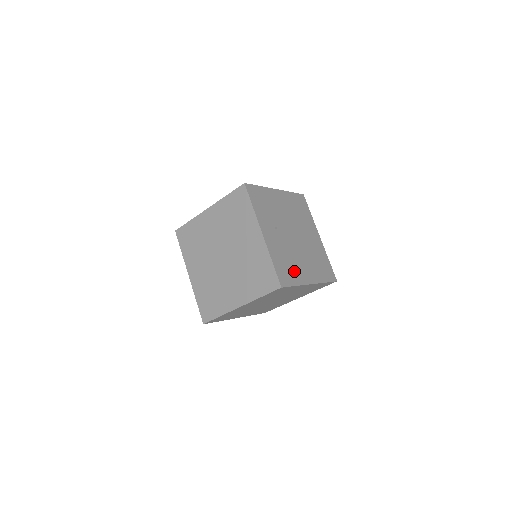
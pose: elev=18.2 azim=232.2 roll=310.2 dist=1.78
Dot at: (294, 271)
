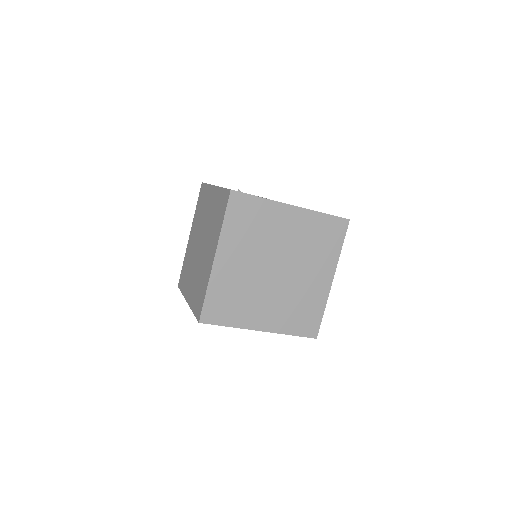
Dot at: occluded
